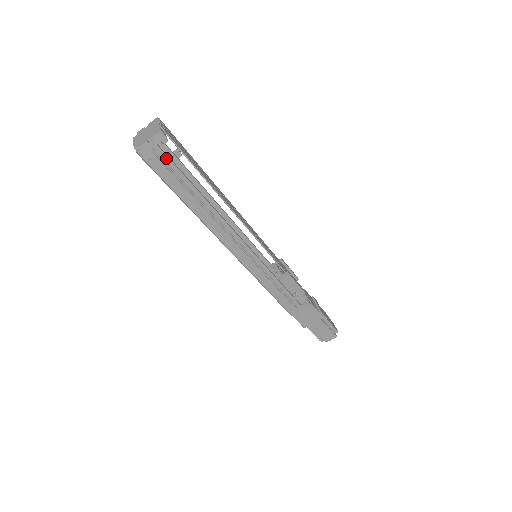
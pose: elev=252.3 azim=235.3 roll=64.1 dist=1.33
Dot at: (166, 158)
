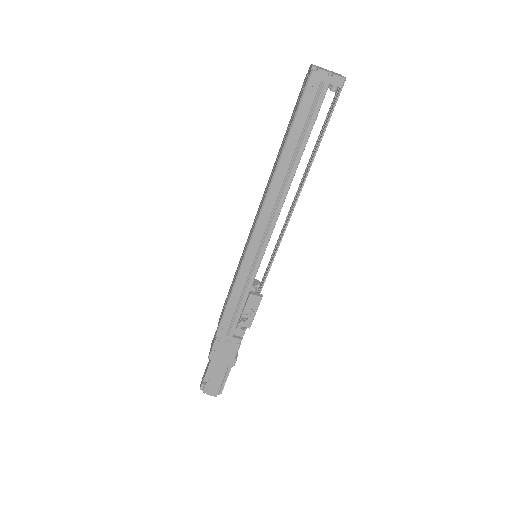
Dot at: (321, 100)
